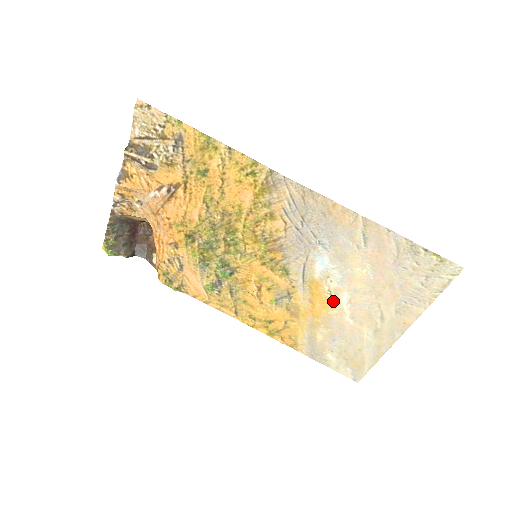
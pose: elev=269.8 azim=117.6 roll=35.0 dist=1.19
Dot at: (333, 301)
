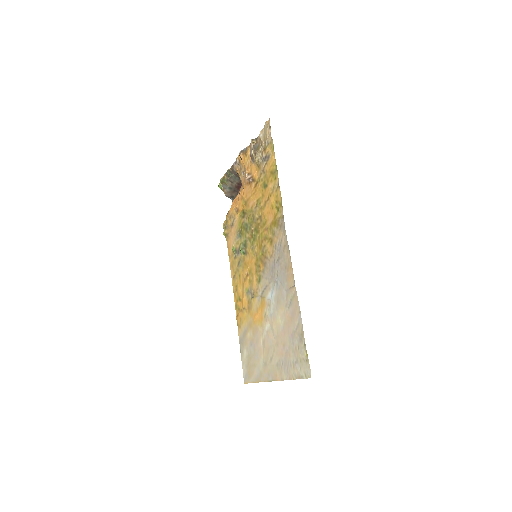
Dot at: (263, 322)
